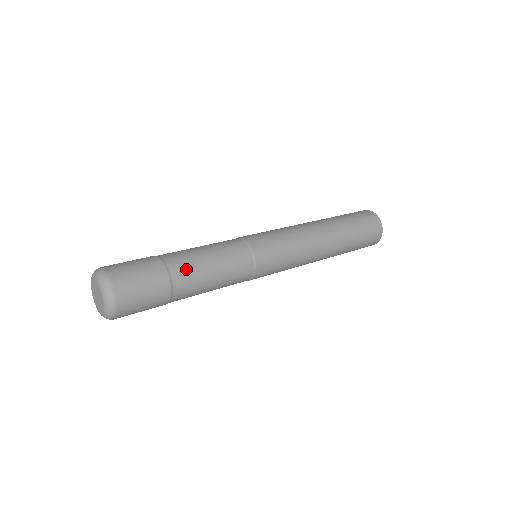
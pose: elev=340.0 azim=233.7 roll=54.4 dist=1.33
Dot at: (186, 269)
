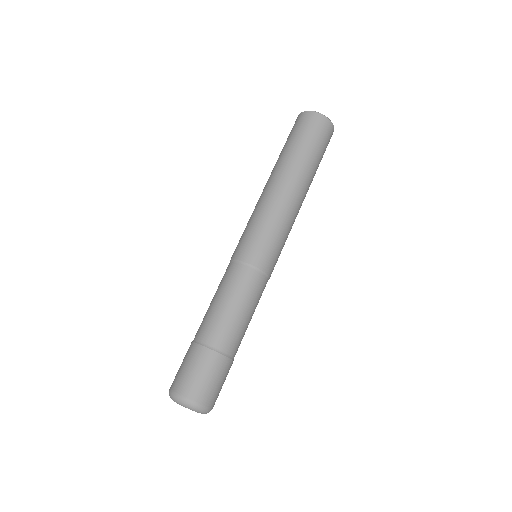
Dot at: (238, 342)
